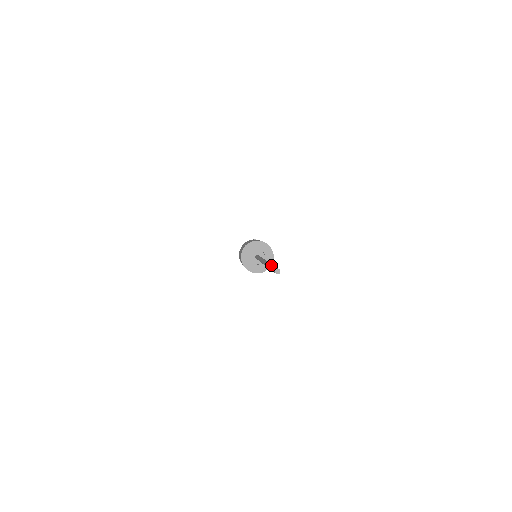
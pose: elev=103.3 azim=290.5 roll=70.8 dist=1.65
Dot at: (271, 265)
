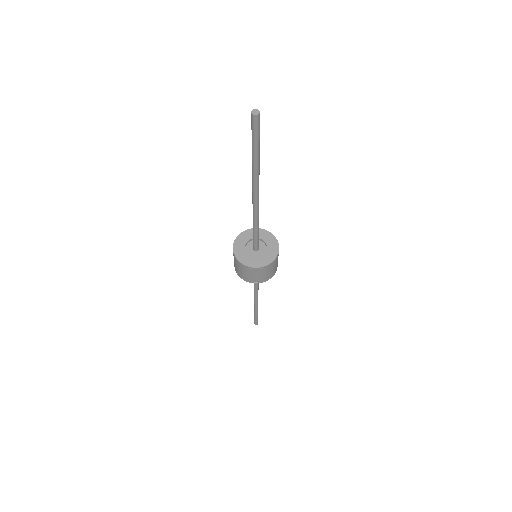
Dot at: occluded
